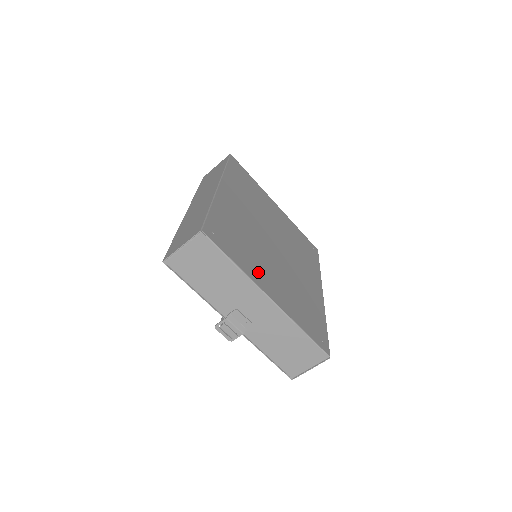
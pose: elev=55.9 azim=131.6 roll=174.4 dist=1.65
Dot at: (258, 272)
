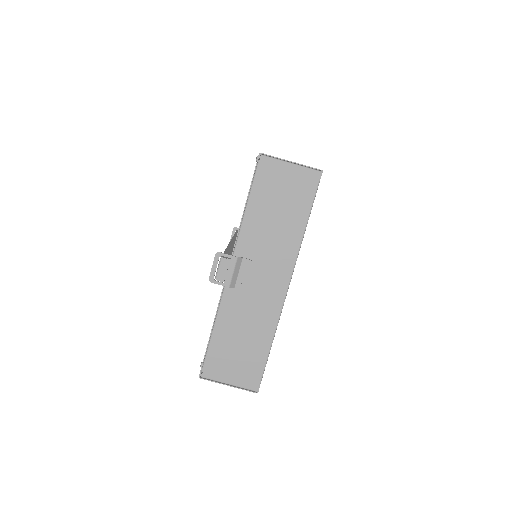
Dot at: occluded
